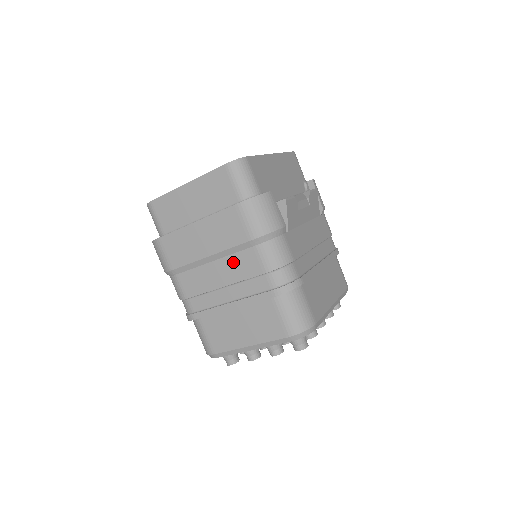
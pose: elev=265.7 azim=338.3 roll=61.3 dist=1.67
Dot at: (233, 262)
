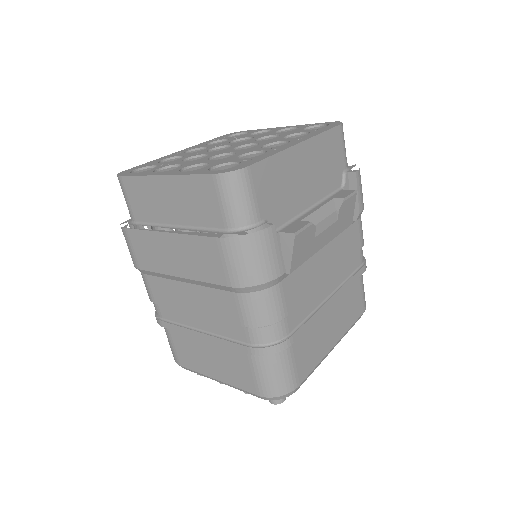
Dot at: (208, 296)
